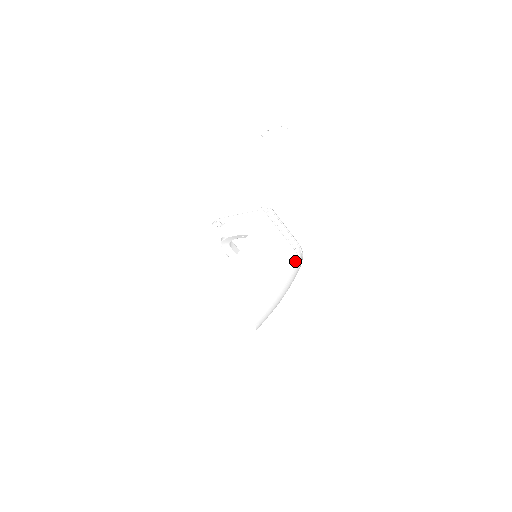
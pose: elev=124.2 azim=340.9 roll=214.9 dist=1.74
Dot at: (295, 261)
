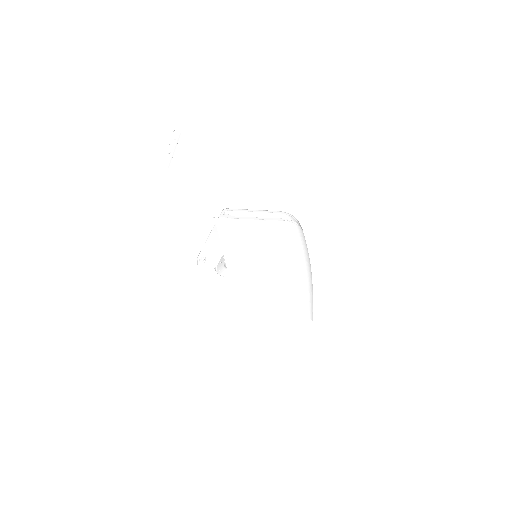
Dot at: (290, 229)
